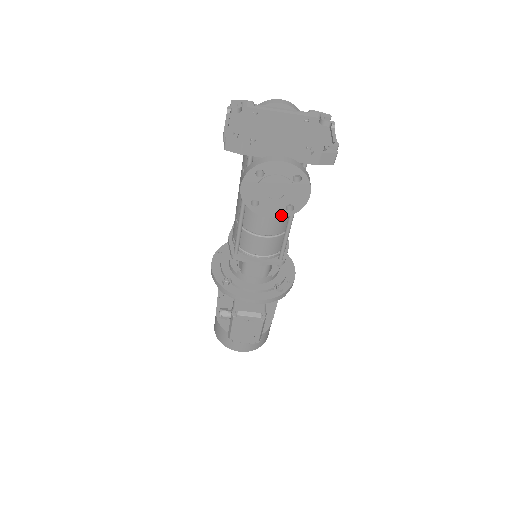
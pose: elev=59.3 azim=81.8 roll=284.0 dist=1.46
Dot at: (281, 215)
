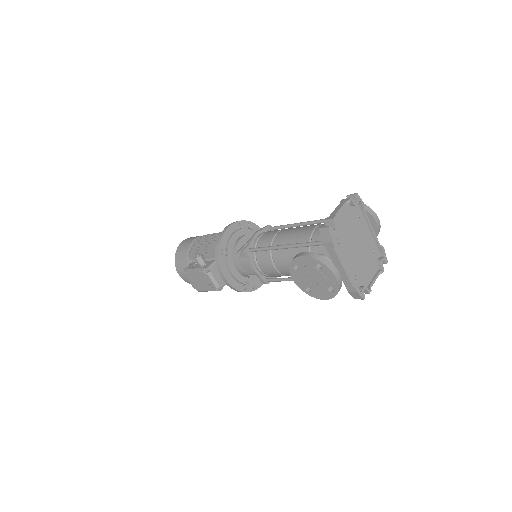
Dot at: (299, 285)
